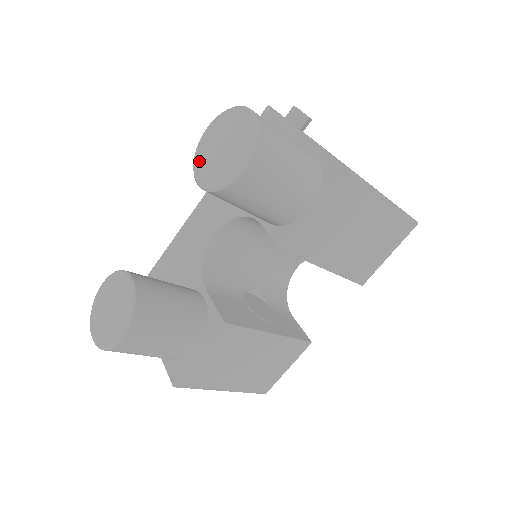
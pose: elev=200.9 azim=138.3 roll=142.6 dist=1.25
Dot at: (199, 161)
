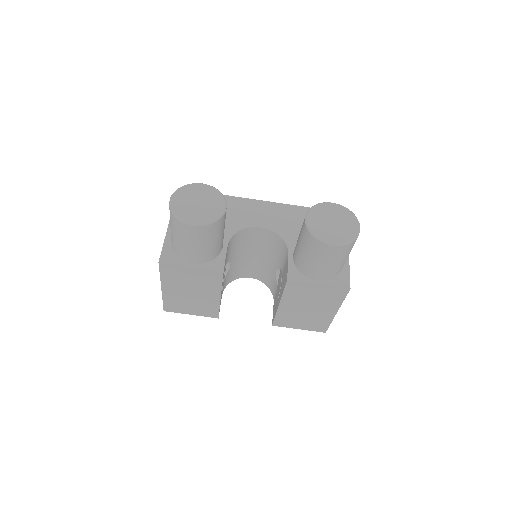
Dot at: (316, 211)
